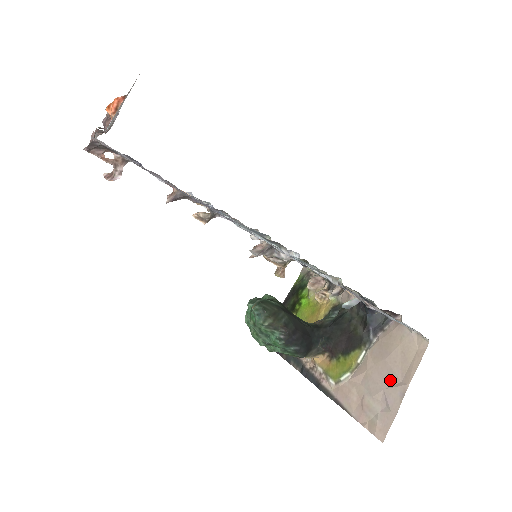
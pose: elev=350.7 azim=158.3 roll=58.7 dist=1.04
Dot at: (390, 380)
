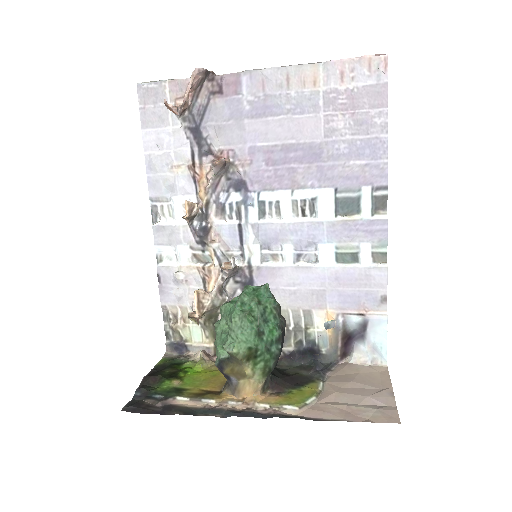
Dot at: (369, 390)
